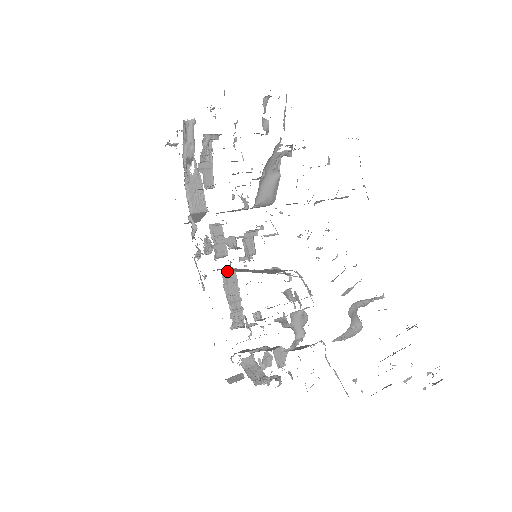
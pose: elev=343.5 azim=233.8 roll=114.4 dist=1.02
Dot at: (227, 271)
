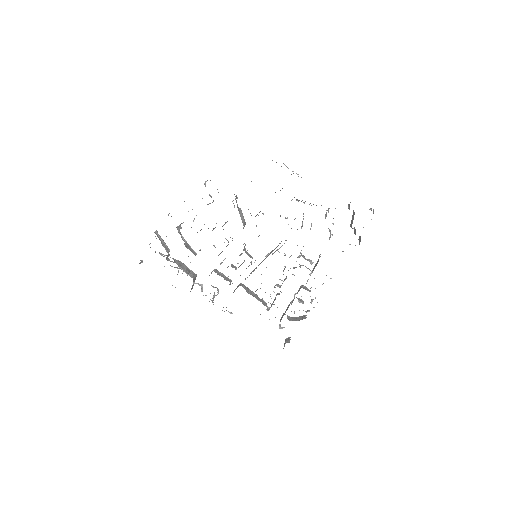
Dot at: (241, 285)
